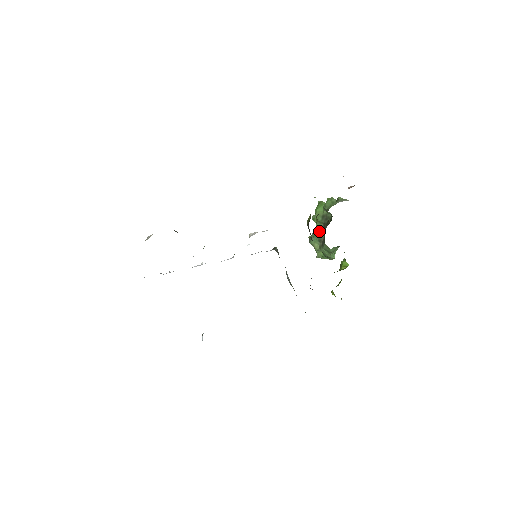
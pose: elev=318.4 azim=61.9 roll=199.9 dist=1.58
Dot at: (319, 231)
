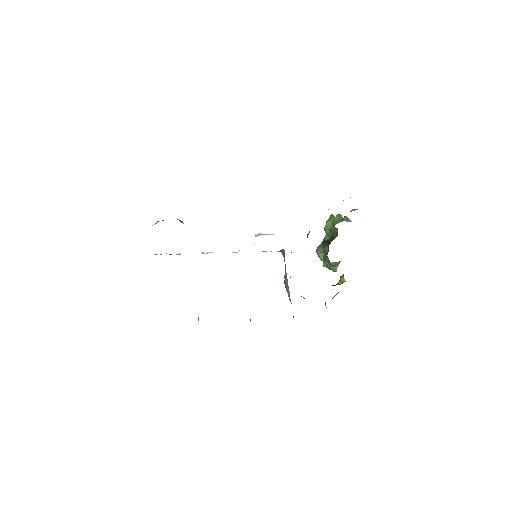
Dot at: (325, 243)
